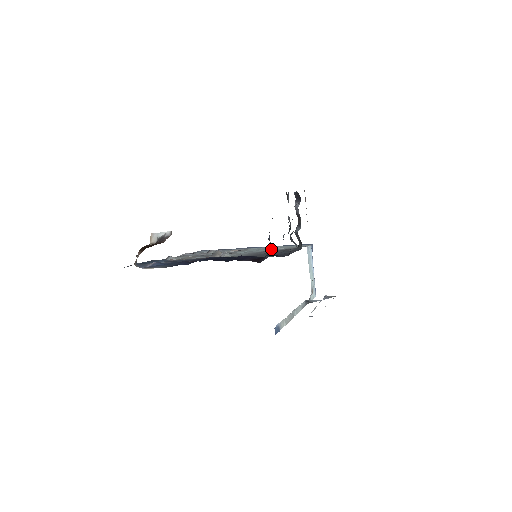
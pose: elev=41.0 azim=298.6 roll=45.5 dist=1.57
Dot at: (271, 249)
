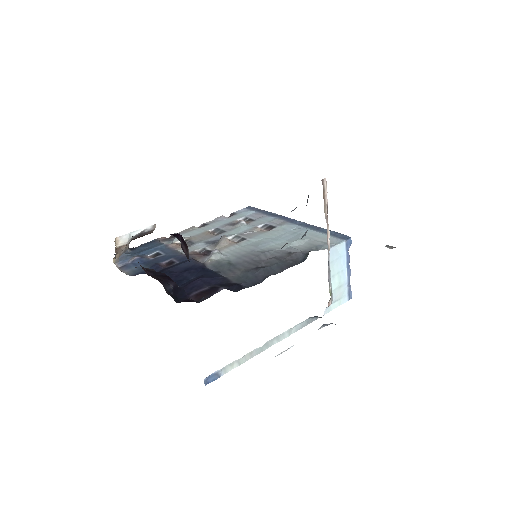
Dot at: (287, 242)
